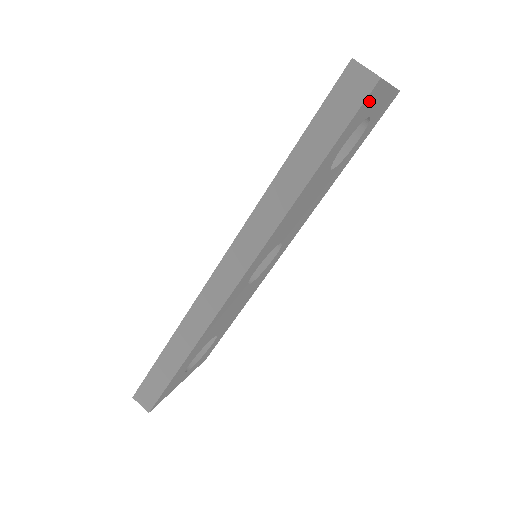
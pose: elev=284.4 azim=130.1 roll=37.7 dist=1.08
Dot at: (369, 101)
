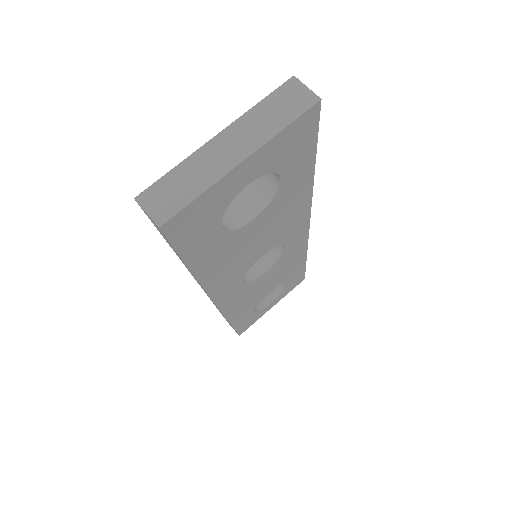
Dot at: (189, 221)
